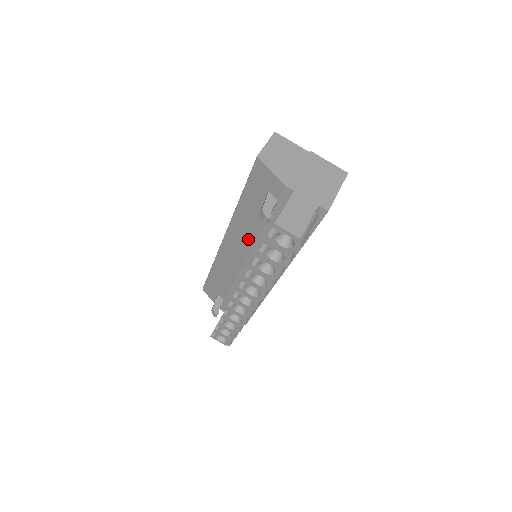
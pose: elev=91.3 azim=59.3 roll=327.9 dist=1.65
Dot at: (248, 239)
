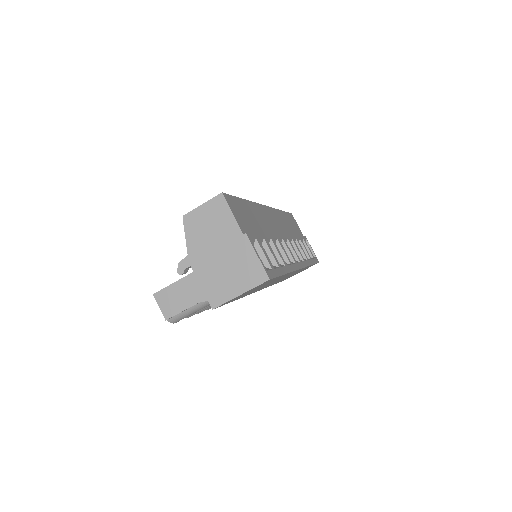
Dot at: occluded
